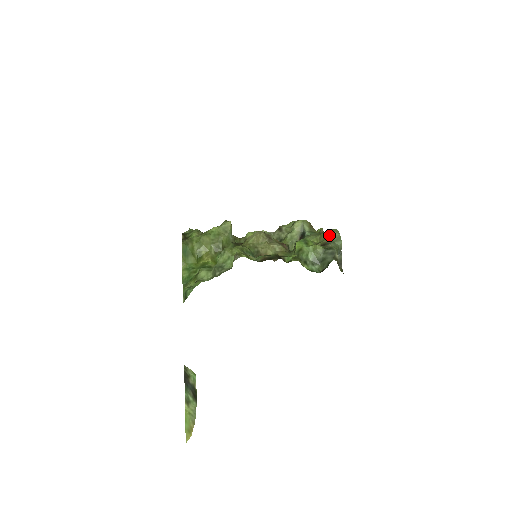
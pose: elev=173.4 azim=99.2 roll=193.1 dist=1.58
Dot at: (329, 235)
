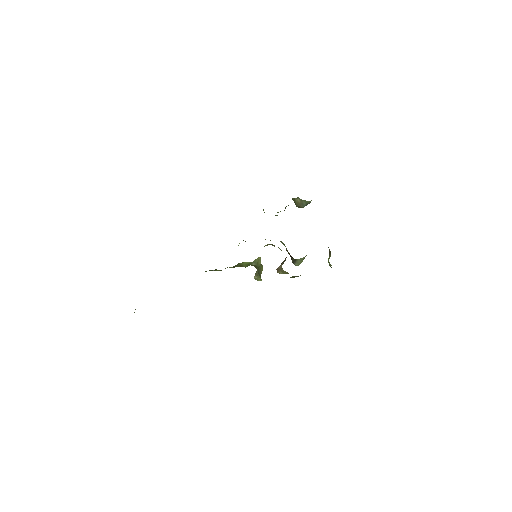
Dot at: occluded
